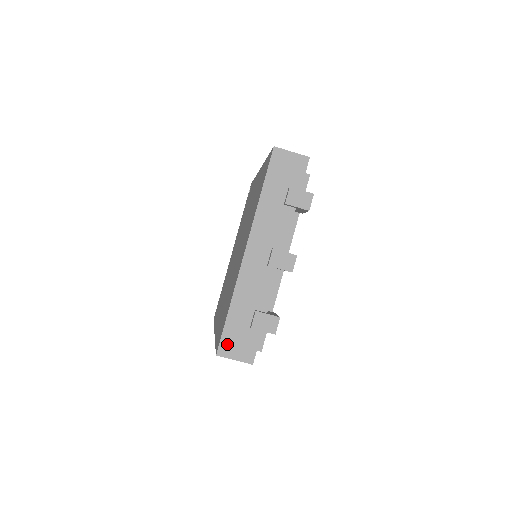
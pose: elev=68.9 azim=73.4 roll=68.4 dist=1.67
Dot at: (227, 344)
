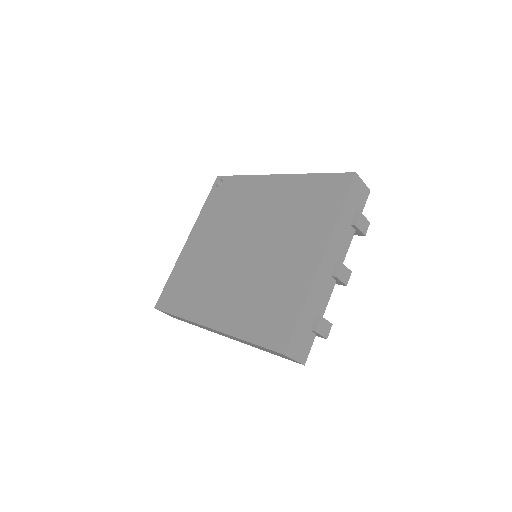
Dot at: (293, 344)
